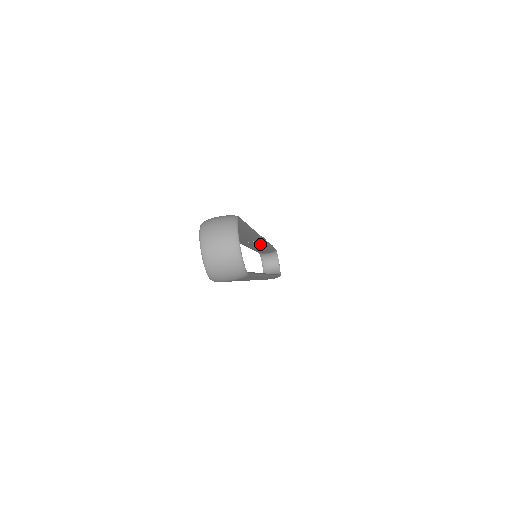
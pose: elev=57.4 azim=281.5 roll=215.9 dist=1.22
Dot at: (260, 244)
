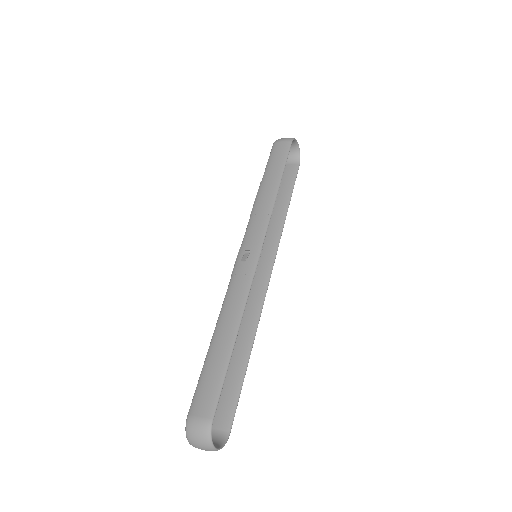
Dot at: (259, 239)
